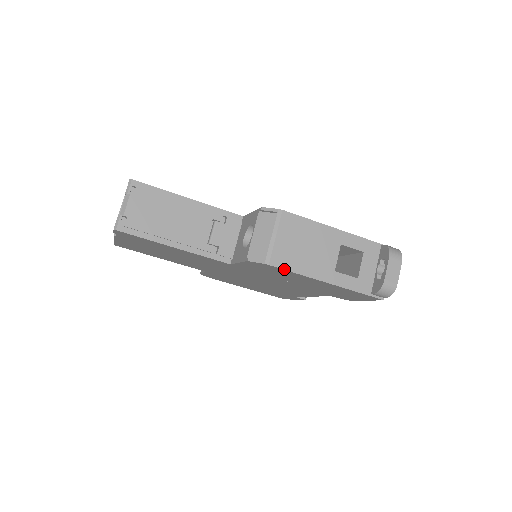
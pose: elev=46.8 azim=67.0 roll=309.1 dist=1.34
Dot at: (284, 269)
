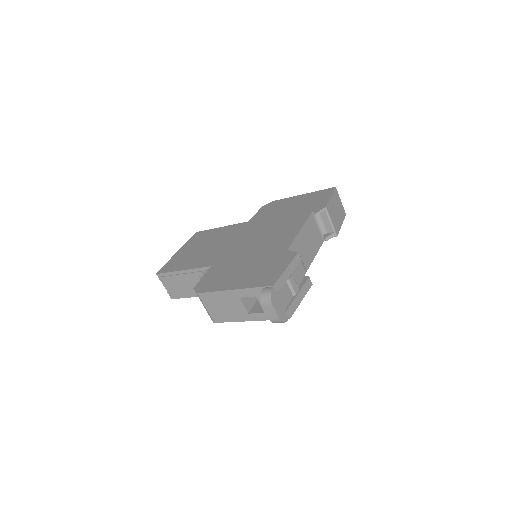
Dot at: (223, 322)
